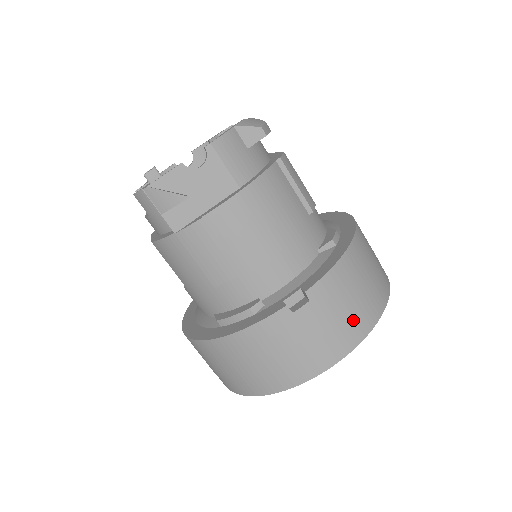
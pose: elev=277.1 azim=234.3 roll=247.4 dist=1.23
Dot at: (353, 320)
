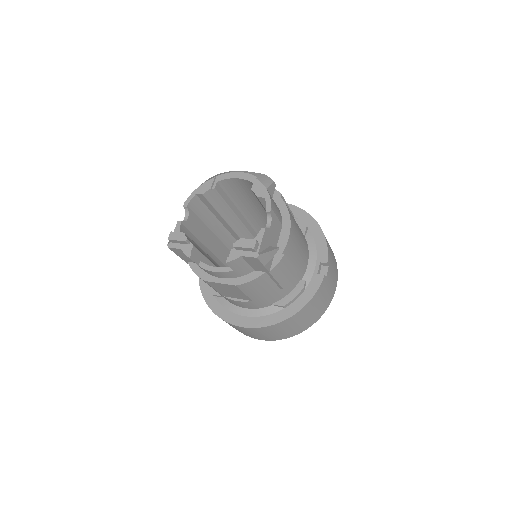
Dot at: occluded
